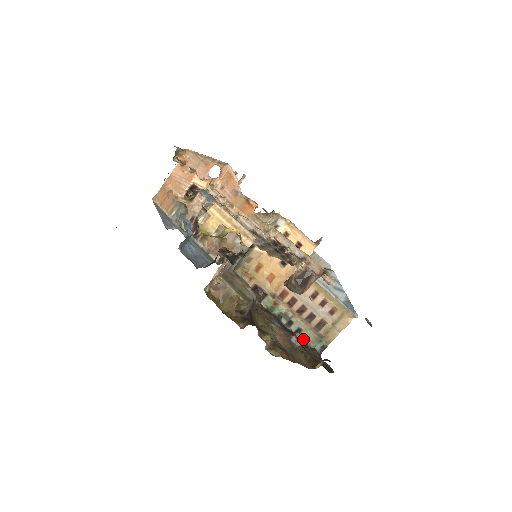
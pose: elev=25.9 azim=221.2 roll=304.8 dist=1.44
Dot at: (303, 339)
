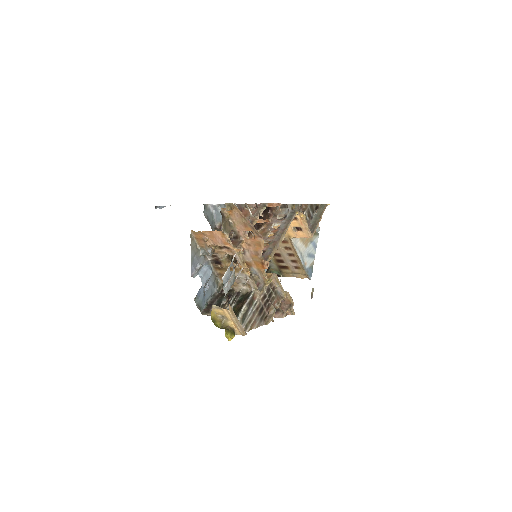
Dot at: occluded
